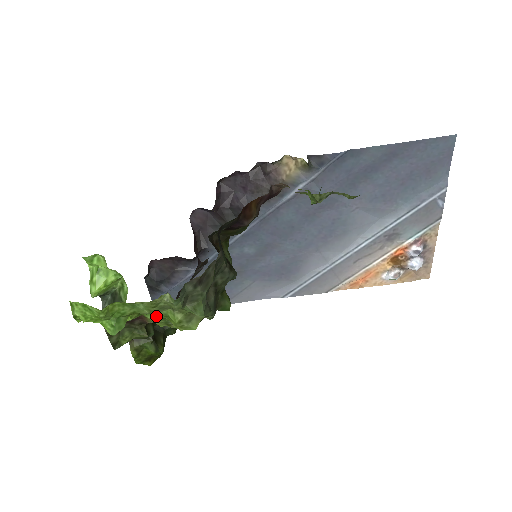
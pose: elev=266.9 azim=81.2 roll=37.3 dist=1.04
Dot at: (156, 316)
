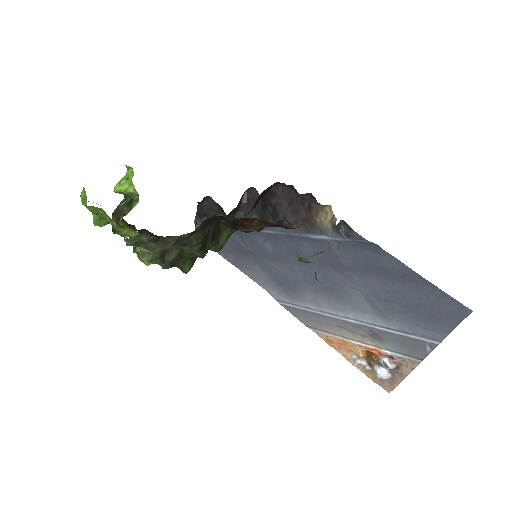
Dot at: (131, 236)
